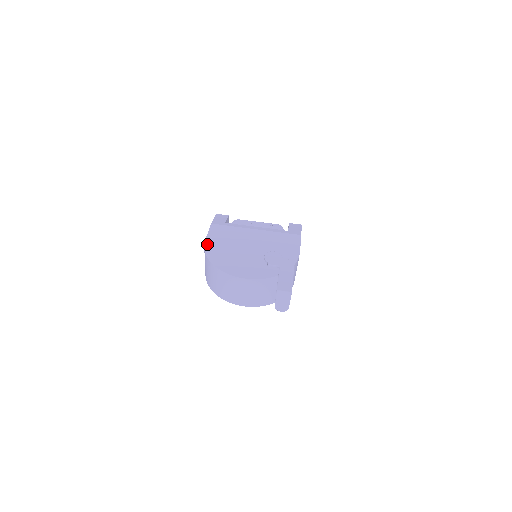
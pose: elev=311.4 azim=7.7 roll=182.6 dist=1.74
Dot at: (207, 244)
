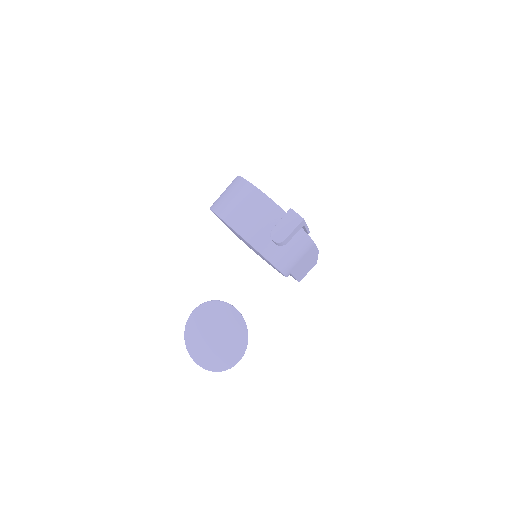
Dot at: occluded
